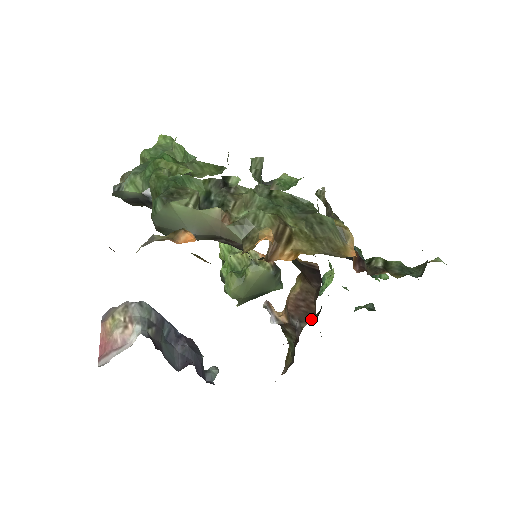
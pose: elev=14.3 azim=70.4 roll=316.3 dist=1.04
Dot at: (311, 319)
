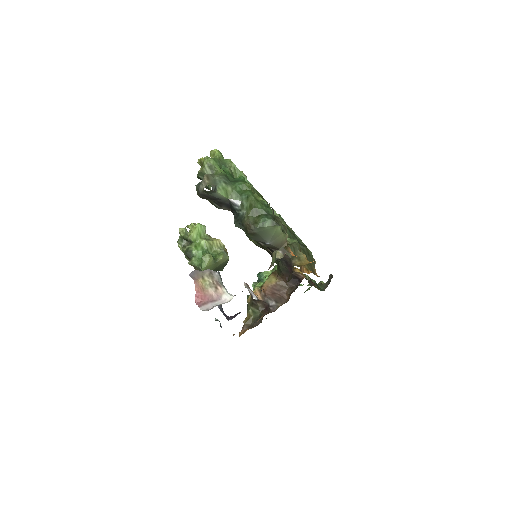
Dot at: (284, 303)
